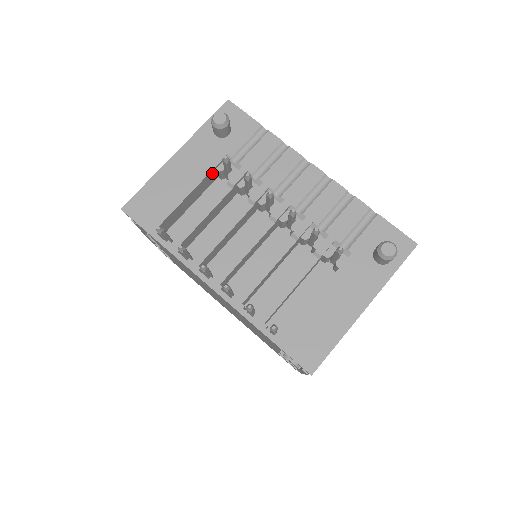
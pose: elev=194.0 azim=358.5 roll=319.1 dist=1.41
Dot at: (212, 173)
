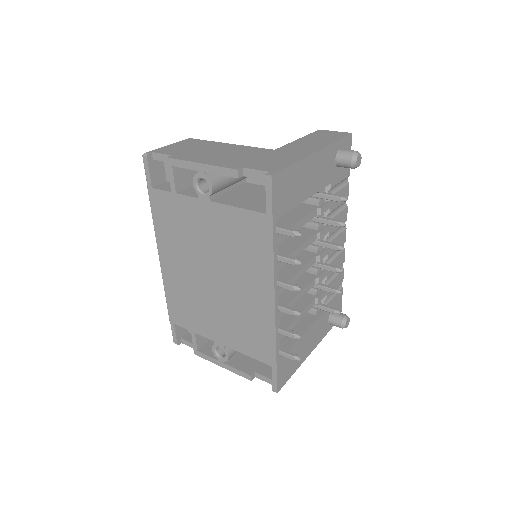
Dot at: occluded
